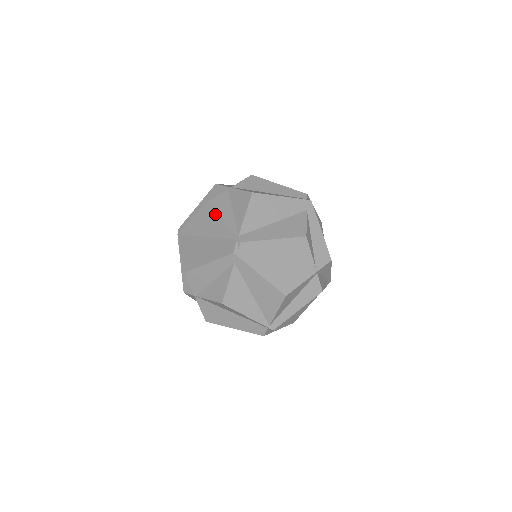
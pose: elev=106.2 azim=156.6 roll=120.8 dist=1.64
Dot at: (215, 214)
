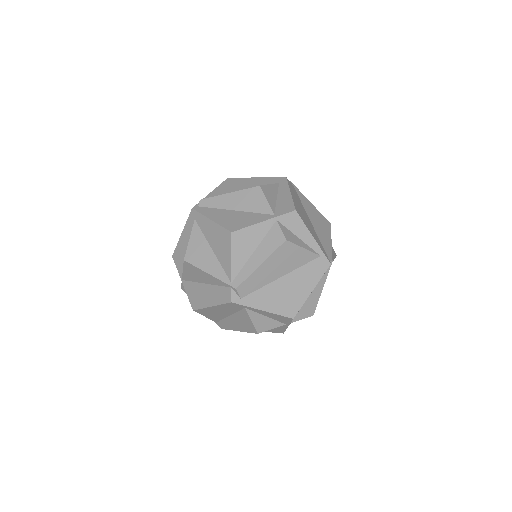
Dot at: occluded
